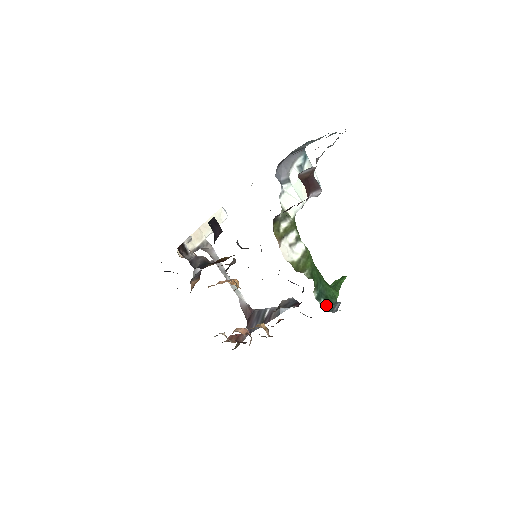
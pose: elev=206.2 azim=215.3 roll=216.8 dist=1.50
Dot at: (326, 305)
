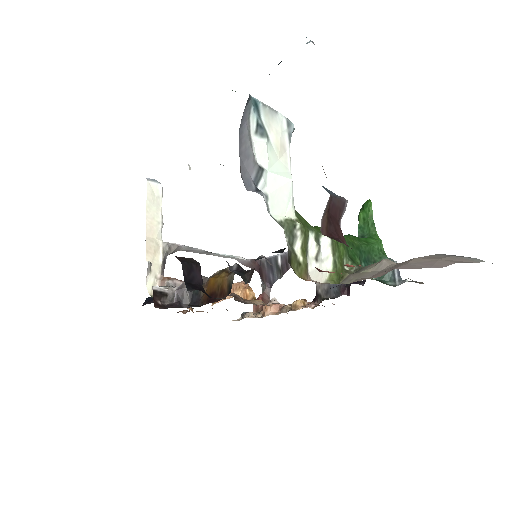
Dot at: occluded
